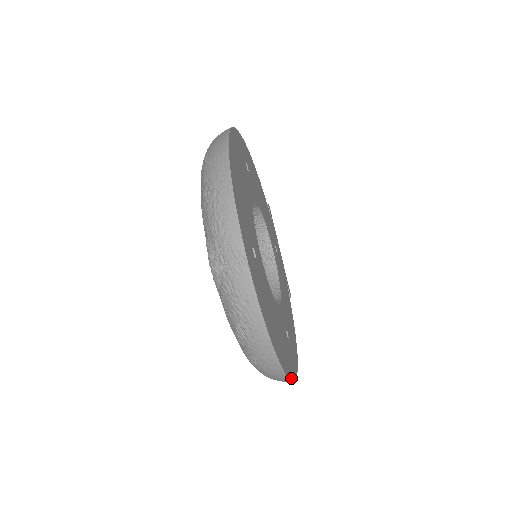
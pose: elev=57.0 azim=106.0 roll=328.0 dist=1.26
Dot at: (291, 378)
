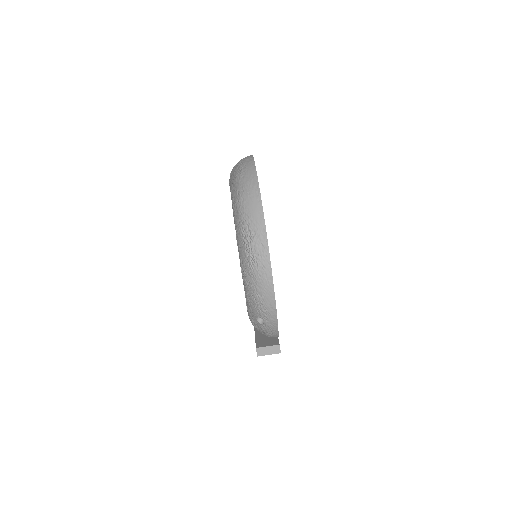
Dot at: (264, 221)
